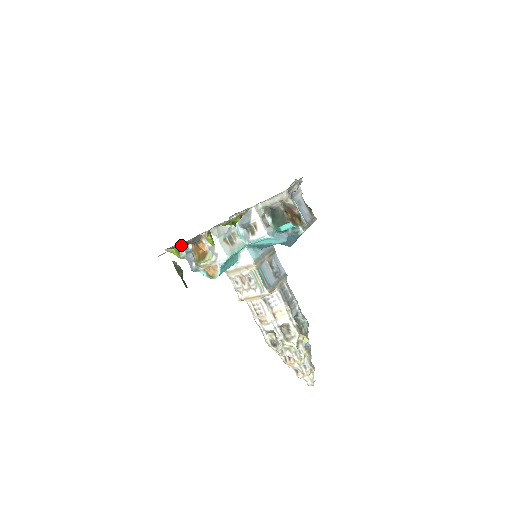
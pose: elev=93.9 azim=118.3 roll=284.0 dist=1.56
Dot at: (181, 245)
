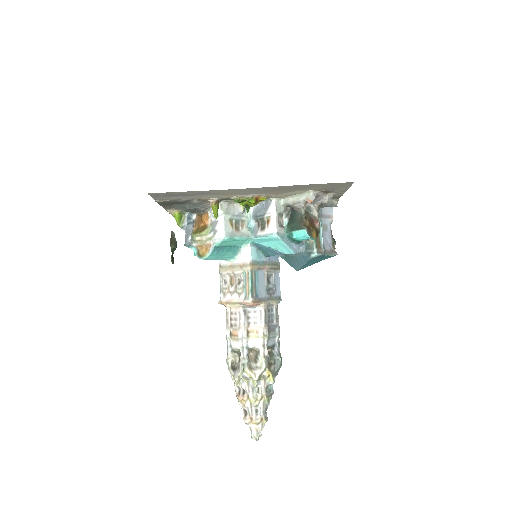
Dot at: (185, 206)
